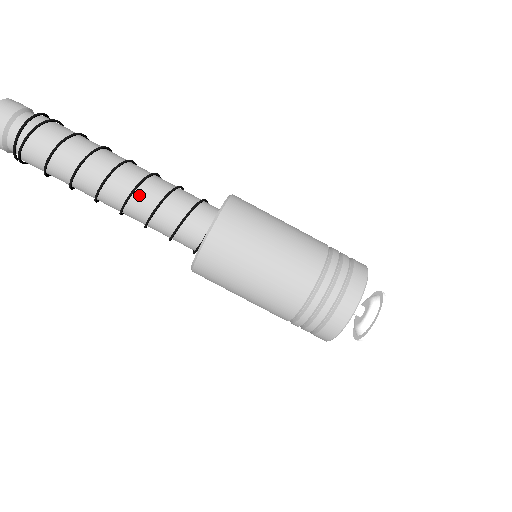
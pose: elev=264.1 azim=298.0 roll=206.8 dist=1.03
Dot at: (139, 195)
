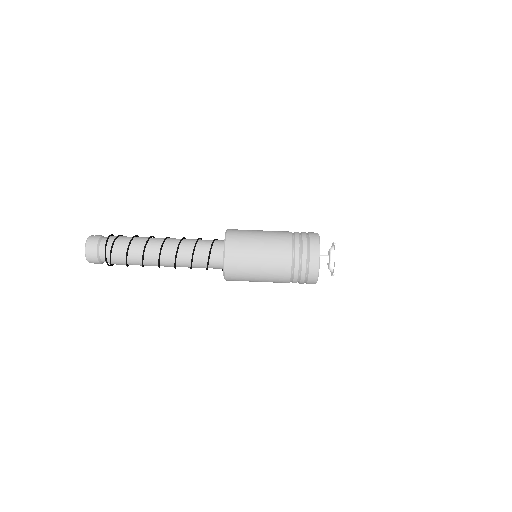
Dot at: (180, 259)
